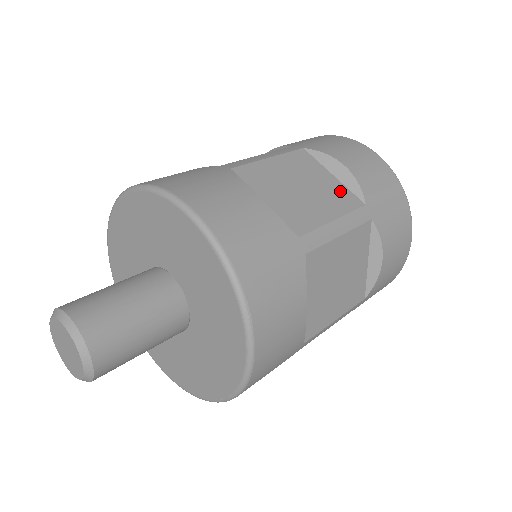
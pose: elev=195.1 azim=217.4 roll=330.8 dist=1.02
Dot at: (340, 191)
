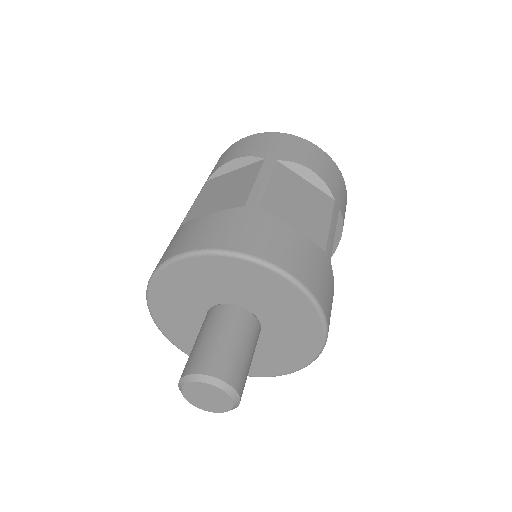
Dot at: (245, 170)
